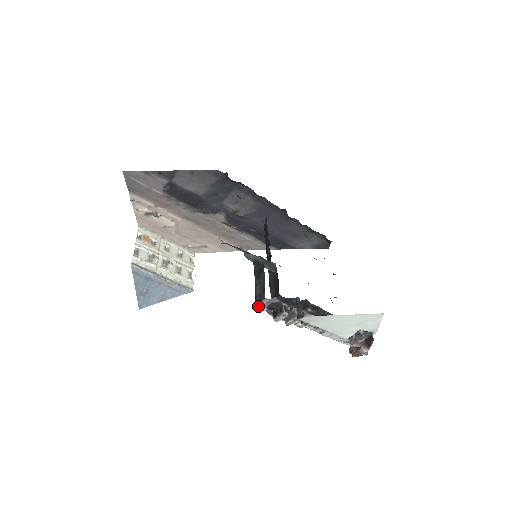
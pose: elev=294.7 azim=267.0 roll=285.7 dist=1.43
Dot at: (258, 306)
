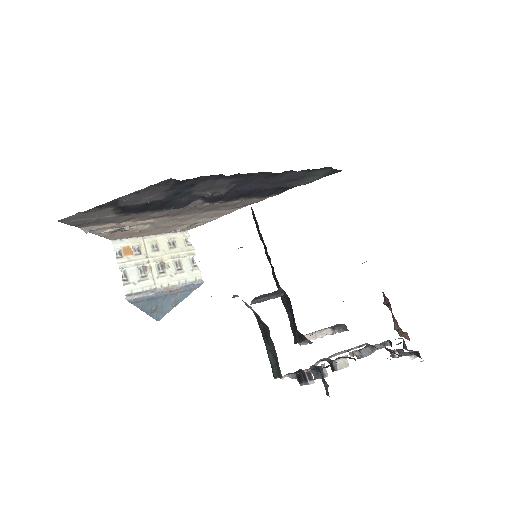
Dot at: occluded
